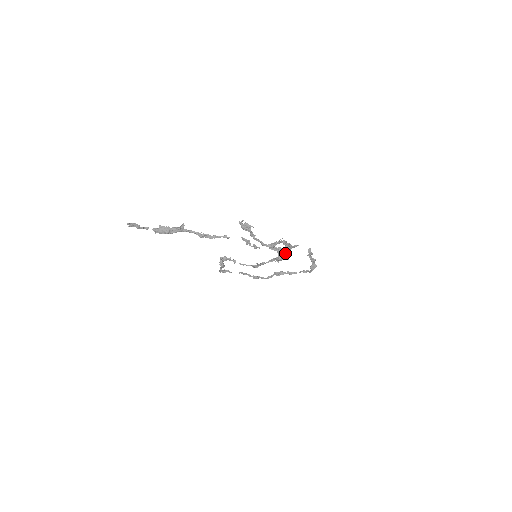
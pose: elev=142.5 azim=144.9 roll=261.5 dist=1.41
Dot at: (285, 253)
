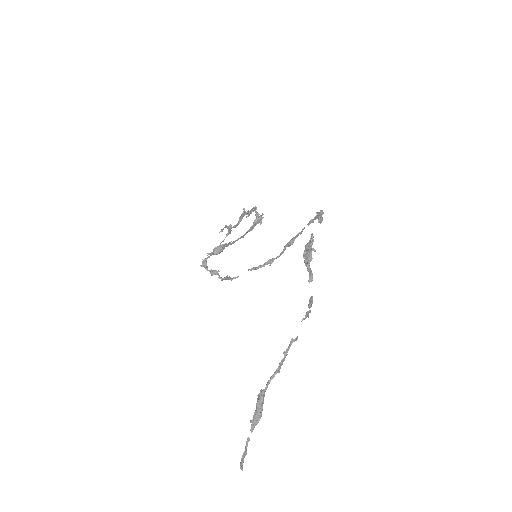
Dot at: (309, 252)
